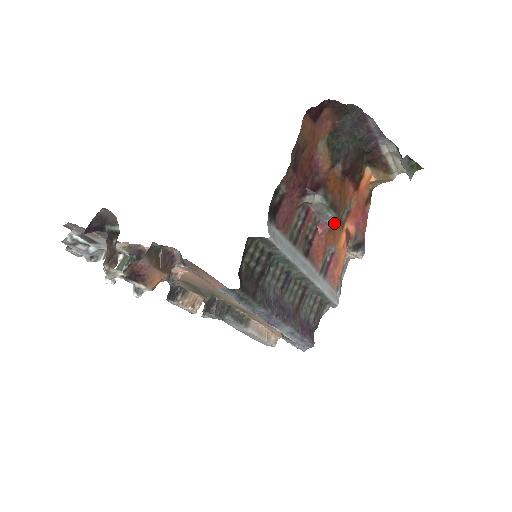
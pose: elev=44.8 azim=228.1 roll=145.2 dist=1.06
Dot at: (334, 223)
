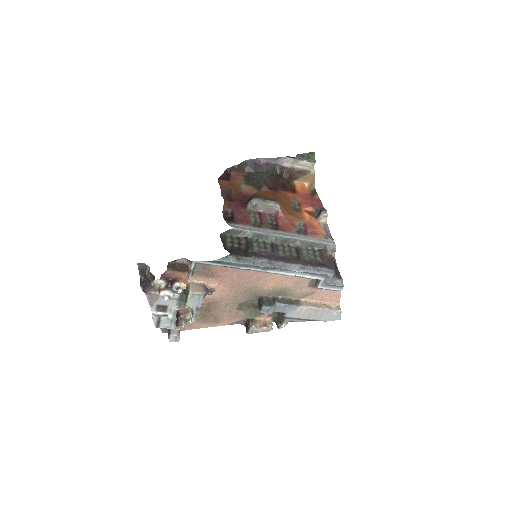
Dot at: (283, 208)
